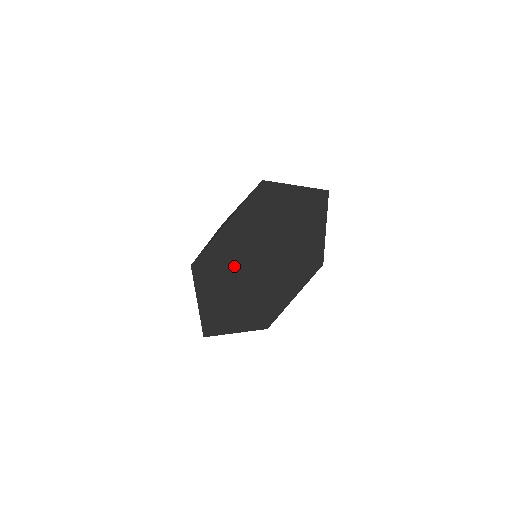
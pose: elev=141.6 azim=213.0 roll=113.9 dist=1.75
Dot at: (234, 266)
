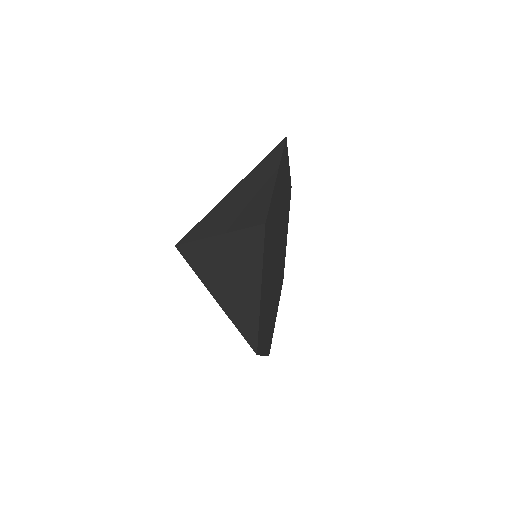
Dot at: (268, 299)
